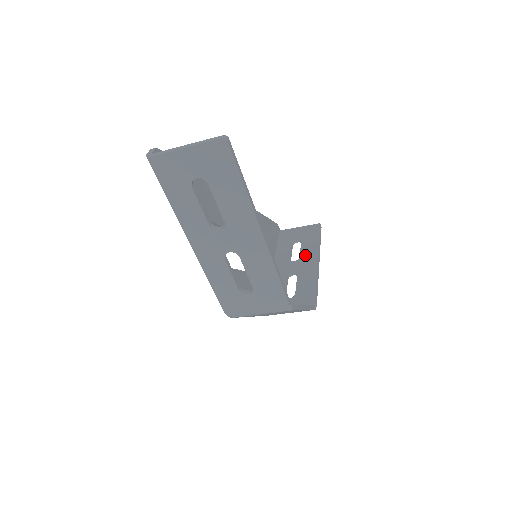
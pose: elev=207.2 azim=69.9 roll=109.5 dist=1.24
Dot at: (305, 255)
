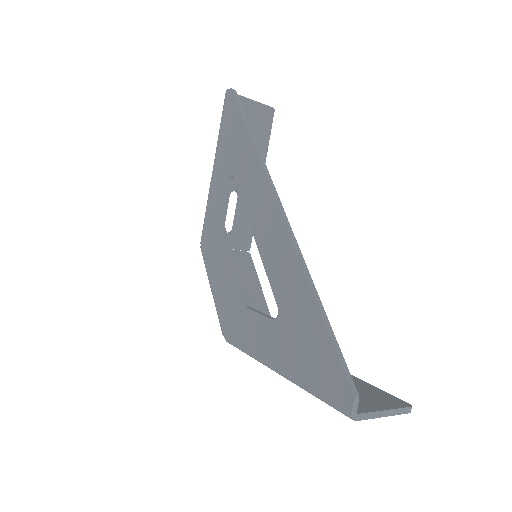
Dot at: occluded
